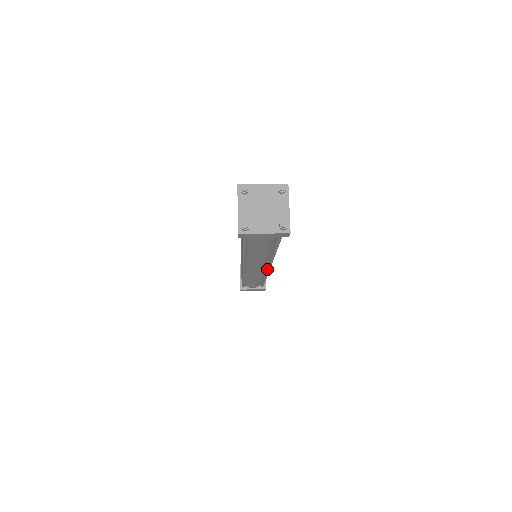
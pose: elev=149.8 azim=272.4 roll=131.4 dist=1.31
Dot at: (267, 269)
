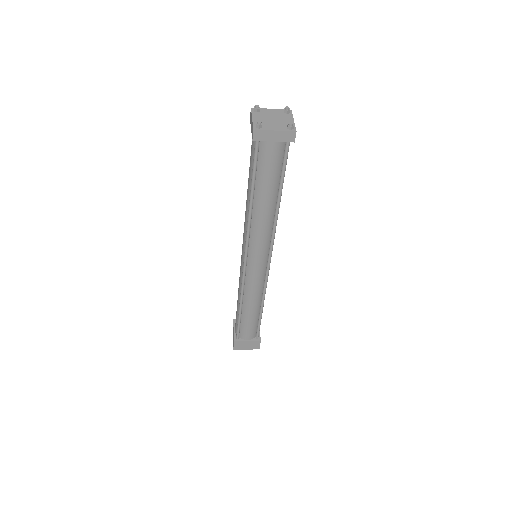
Dot at: (267, 266)
